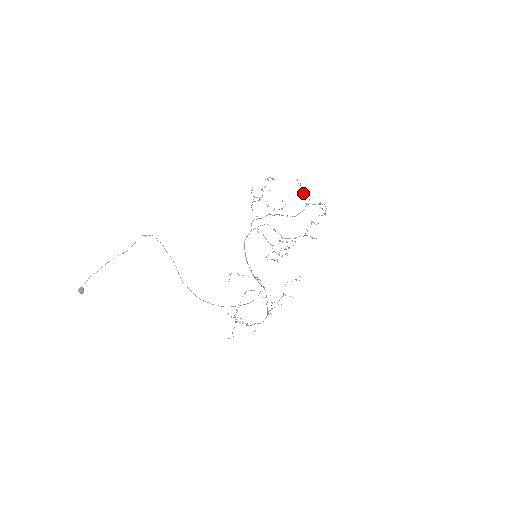
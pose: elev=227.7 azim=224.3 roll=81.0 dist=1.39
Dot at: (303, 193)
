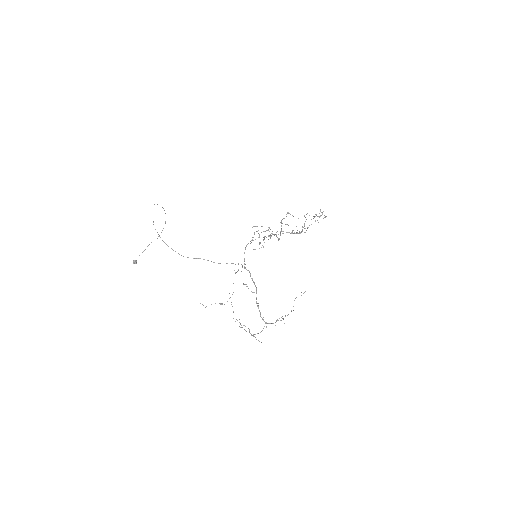
Dot at: occluded
